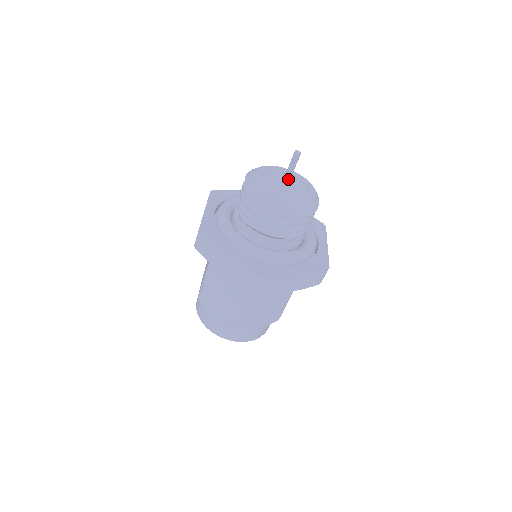
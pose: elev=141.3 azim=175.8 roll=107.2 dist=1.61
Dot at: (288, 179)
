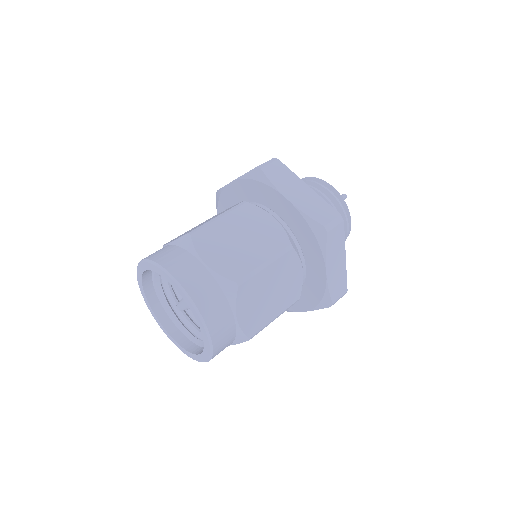
Dot at: occluded
